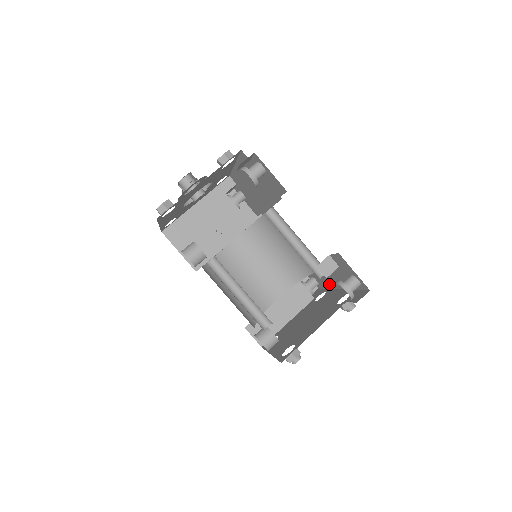
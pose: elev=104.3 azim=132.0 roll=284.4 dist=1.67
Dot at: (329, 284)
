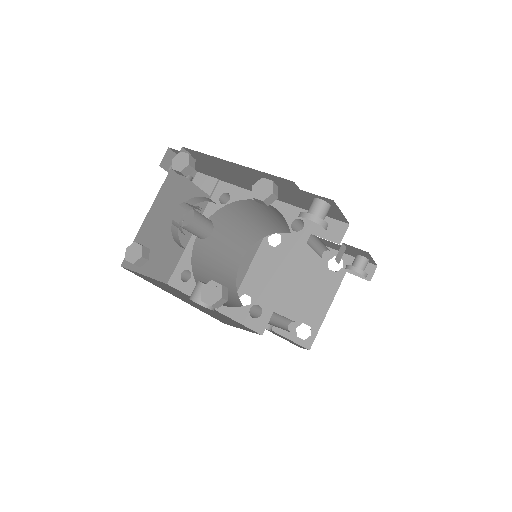
Dot at: occluded
